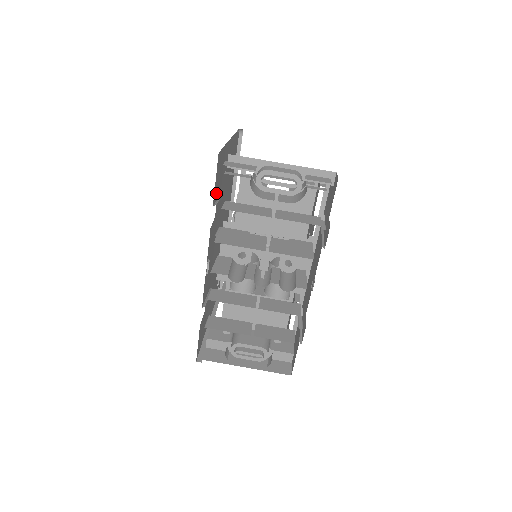
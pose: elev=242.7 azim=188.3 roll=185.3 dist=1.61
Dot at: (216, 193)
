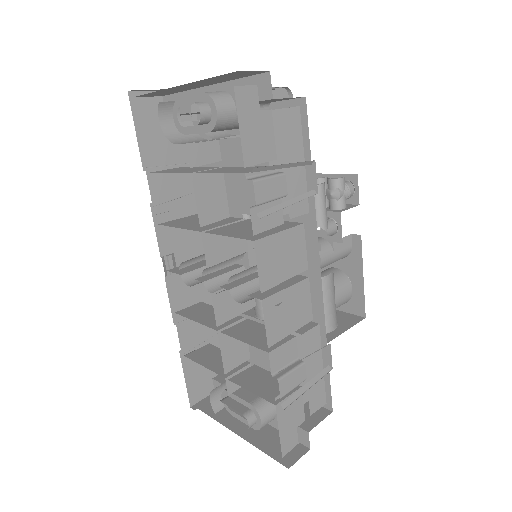
Dot at: (160, 156)
